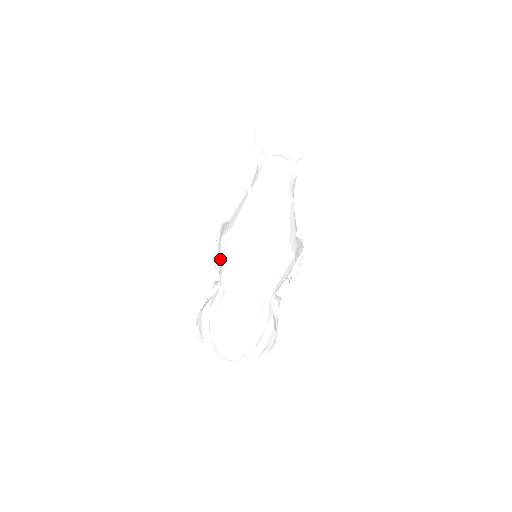
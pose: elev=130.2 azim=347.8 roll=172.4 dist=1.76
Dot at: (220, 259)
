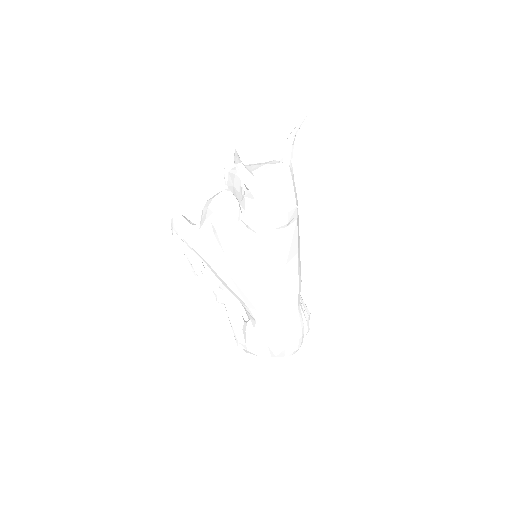
Dot at: (241, 296)
